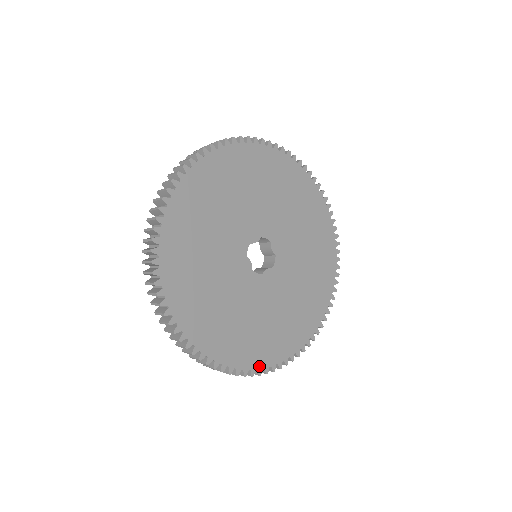
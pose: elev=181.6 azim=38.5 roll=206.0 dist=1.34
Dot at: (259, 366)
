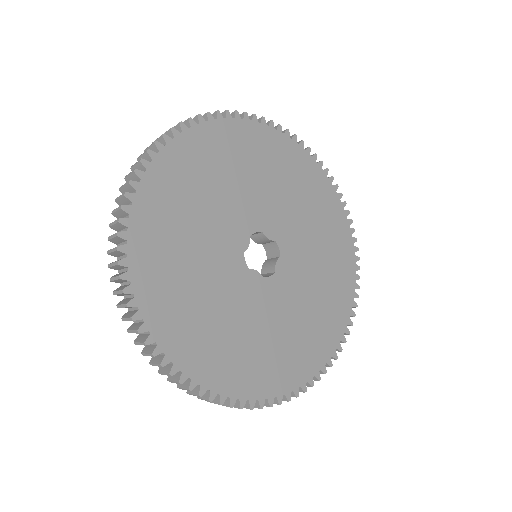
Dot at: (162, 344)
